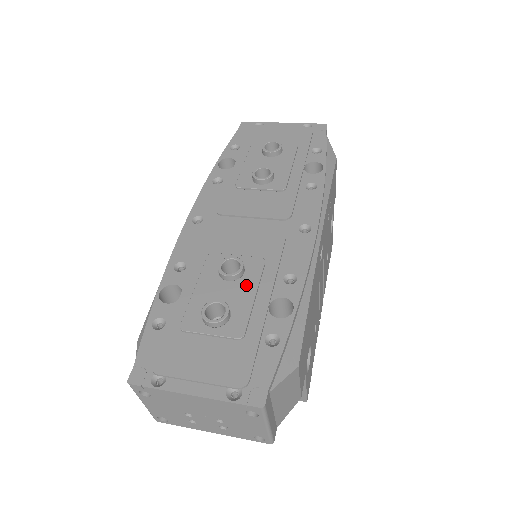
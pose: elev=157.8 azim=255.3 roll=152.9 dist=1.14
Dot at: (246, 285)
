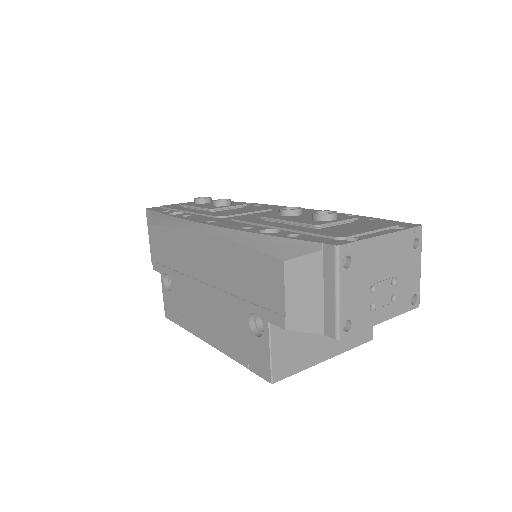
Dot at: occluded
